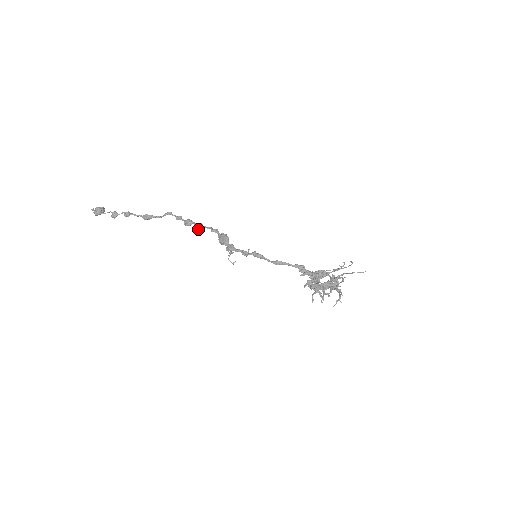
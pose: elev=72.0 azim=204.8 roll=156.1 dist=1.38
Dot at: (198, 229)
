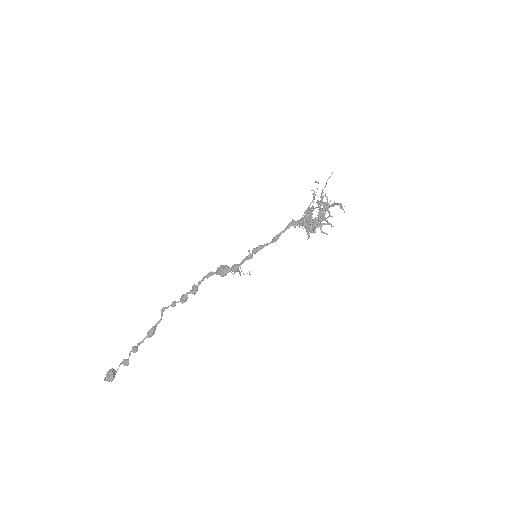
Dot at: occluded
